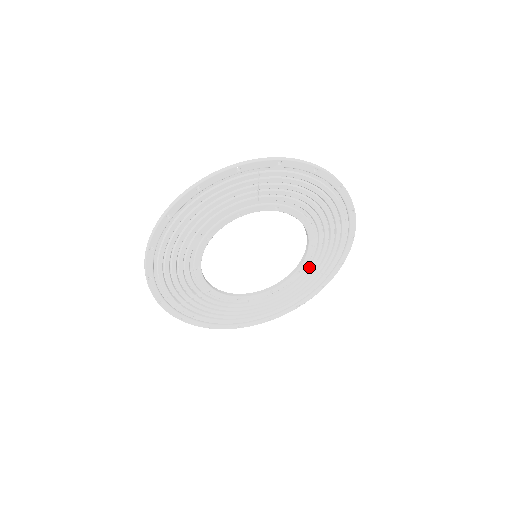
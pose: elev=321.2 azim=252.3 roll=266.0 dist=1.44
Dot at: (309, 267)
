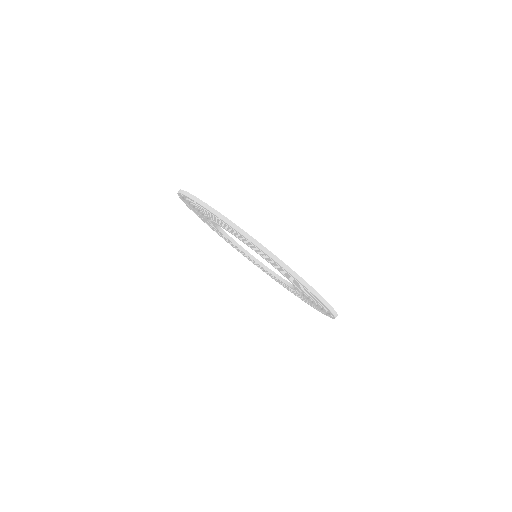
Dot at: (292, 289)
